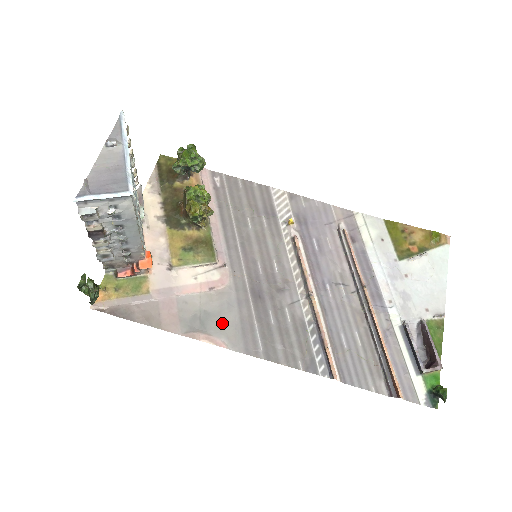
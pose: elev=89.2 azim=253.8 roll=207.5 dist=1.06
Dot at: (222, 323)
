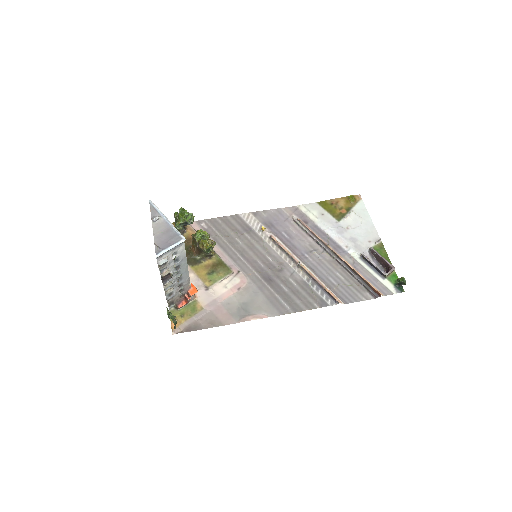
Dot at: (257, 305)
